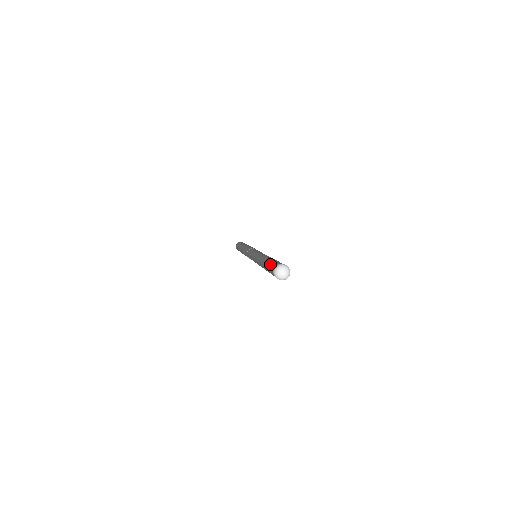
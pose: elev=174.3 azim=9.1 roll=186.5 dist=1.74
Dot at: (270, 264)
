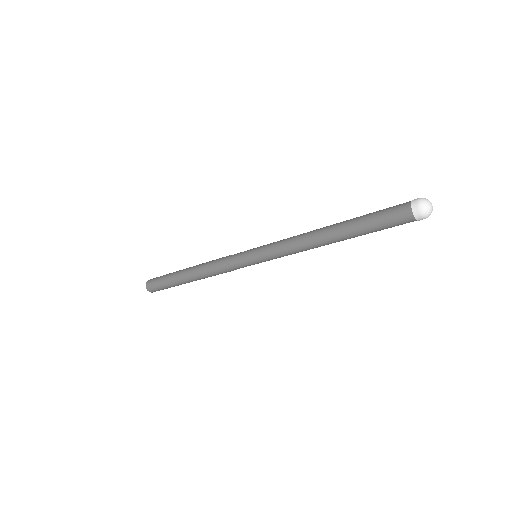
Dot at: (380, 215)
